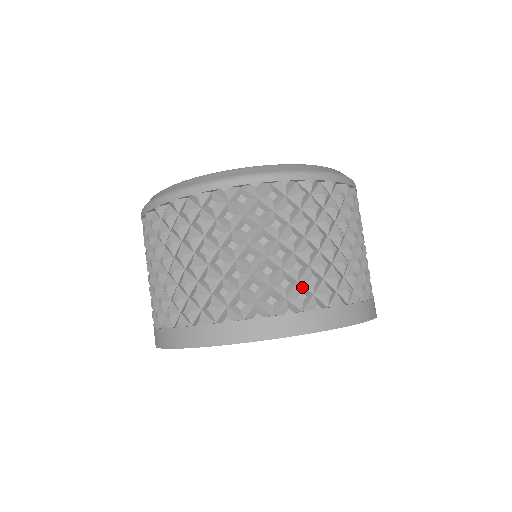
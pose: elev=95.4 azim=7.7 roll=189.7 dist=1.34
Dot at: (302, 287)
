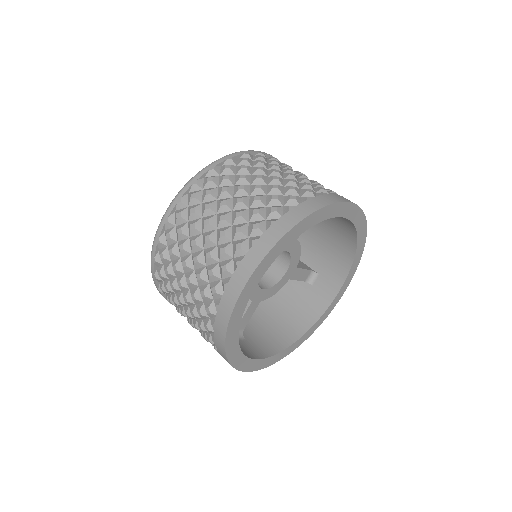
Dot at: occluded
